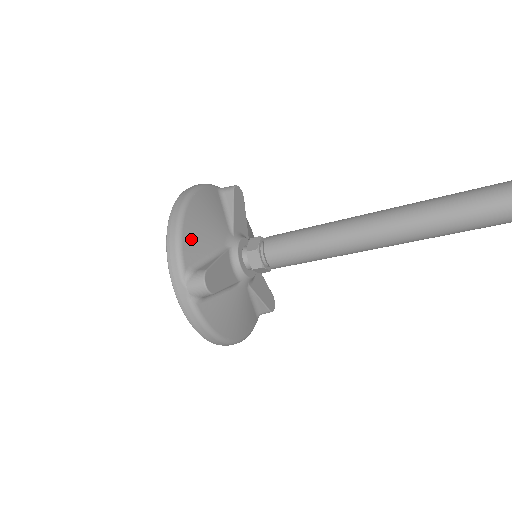
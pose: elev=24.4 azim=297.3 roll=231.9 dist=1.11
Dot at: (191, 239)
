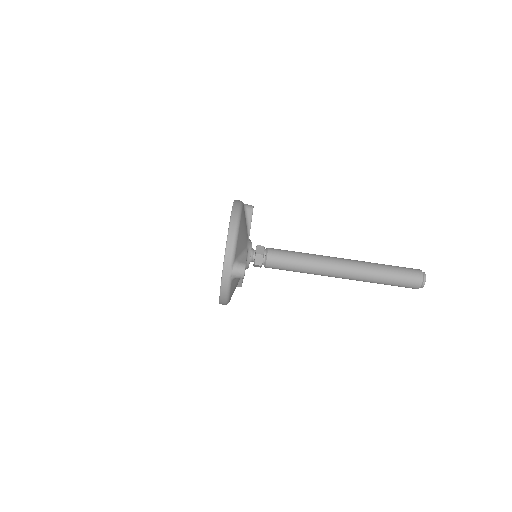
Dot at: (239, 242)
